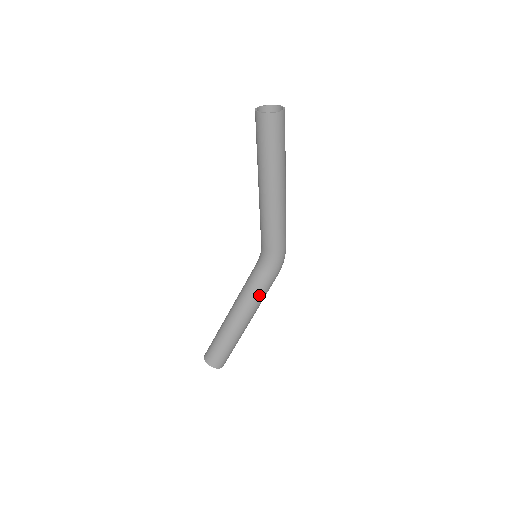
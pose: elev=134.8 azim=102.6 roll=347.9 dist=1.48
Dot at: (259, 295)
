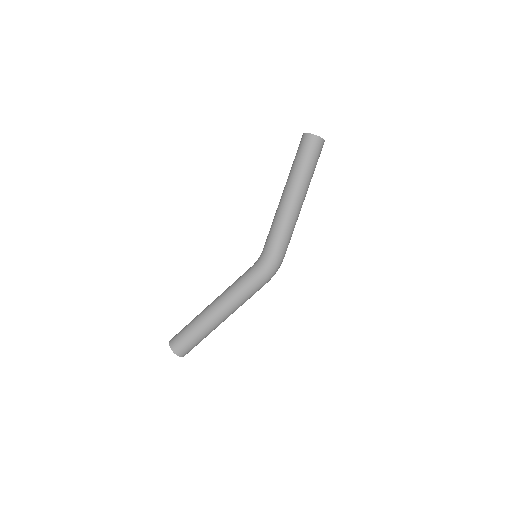
Dot at: (239, 289)
